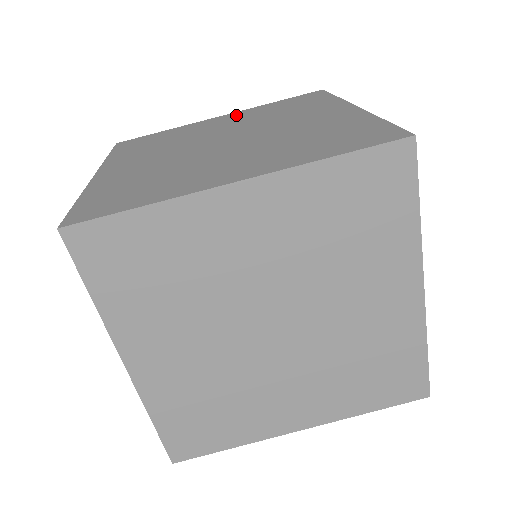
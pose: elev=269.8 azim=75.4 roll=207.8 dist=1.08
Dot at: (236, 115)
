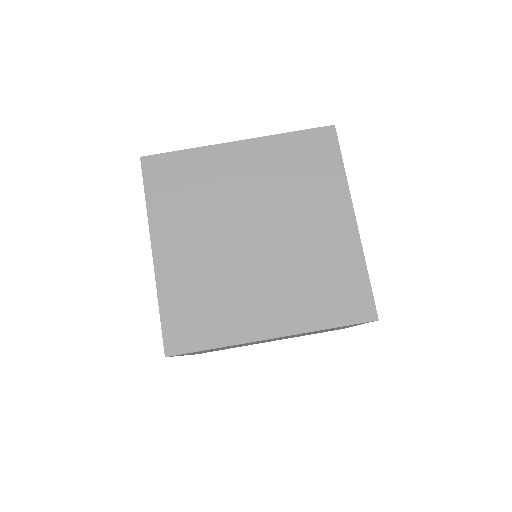
Dot at: (255, 153)
